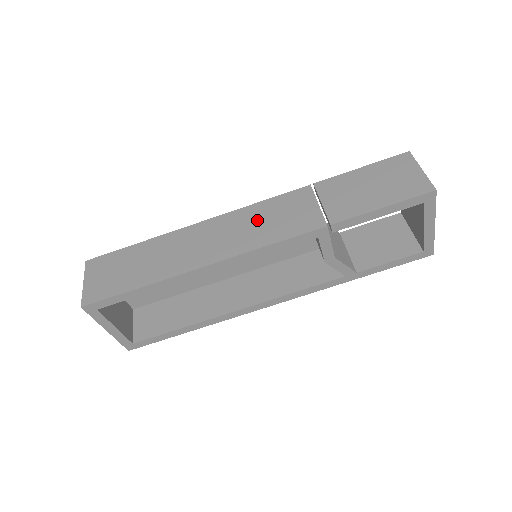
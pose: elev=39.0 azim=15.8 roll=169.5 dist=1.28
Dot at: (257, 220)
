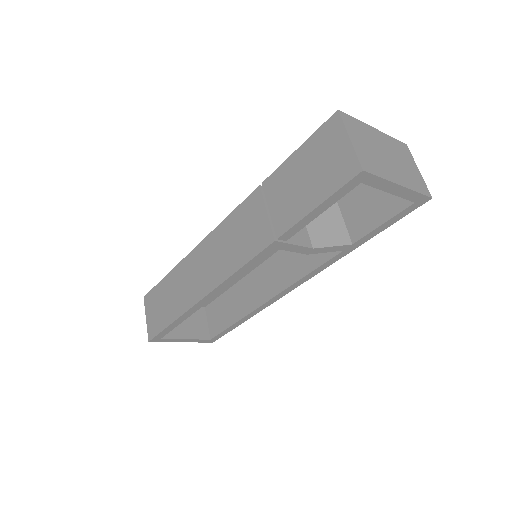
Dot at: (227, 240)
